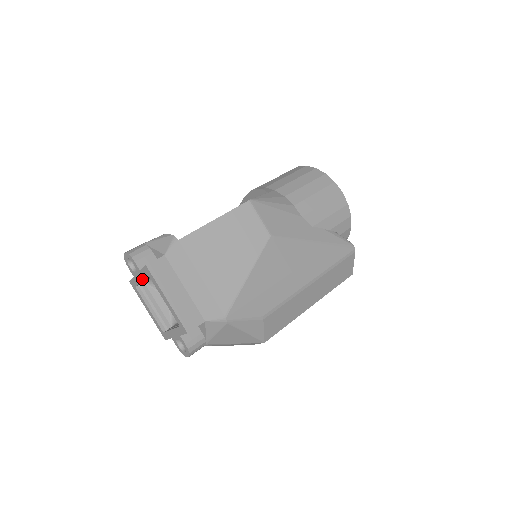
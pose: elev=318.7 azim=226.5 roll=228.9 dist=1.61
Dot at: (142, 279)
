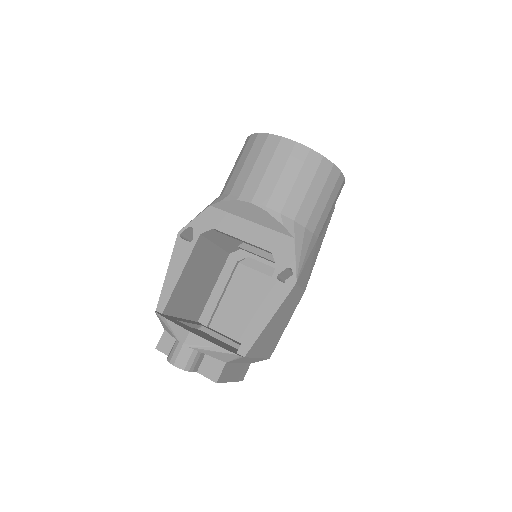
Dot at: occluded
